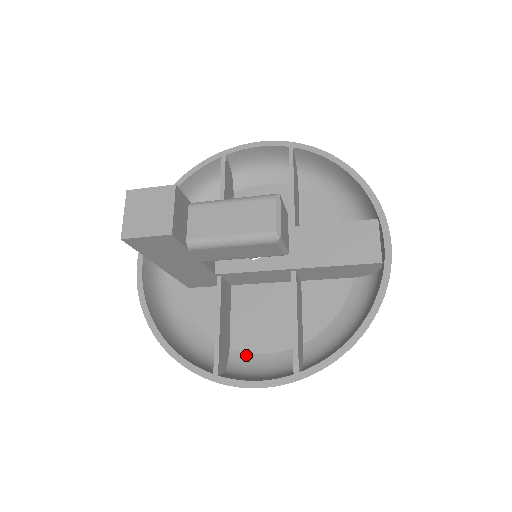
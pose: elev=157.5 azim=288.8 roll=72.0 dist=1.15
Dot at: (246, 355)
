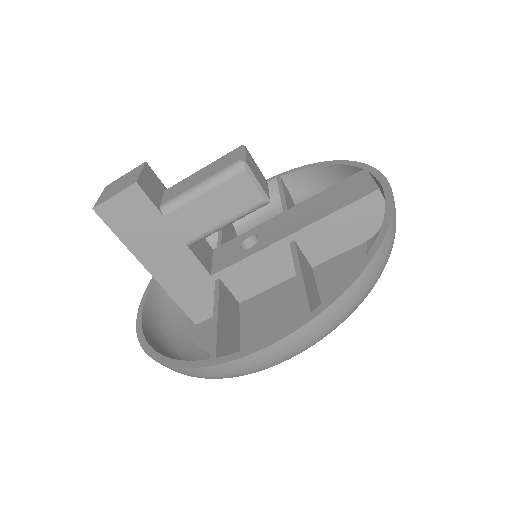
Dot at: occluded
